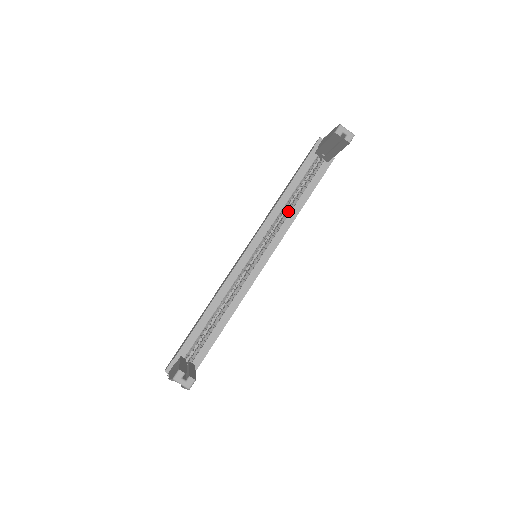
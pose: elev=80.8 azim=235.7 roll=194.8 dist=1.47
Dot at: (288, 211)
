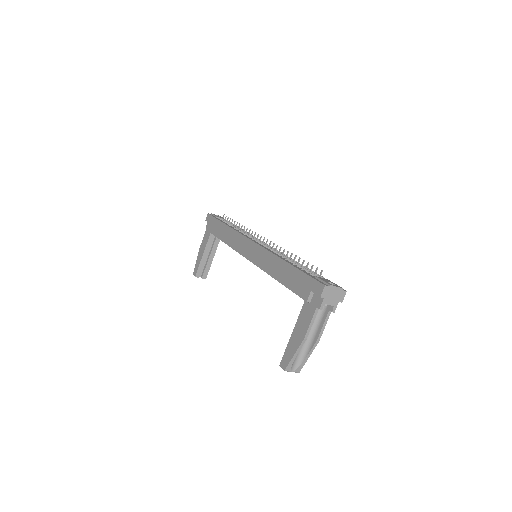
Dot at: occluded
